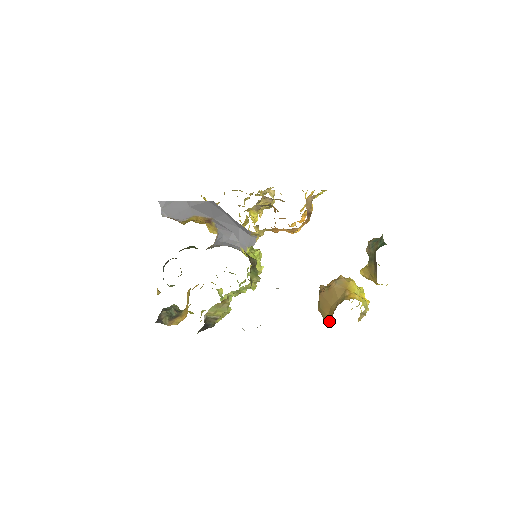
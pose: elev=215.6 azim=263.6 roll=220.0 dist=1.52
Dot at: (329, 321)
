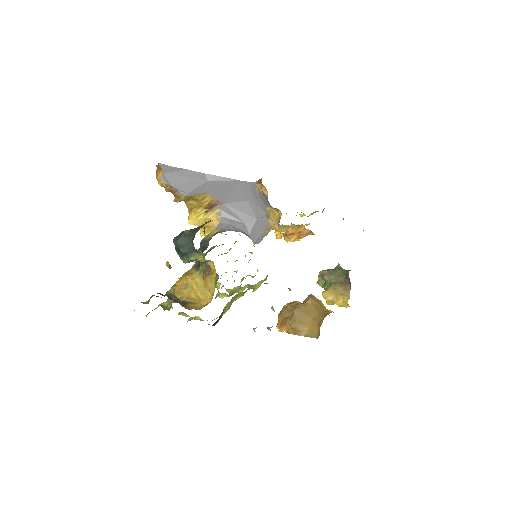
Dot at: (314, 333)
